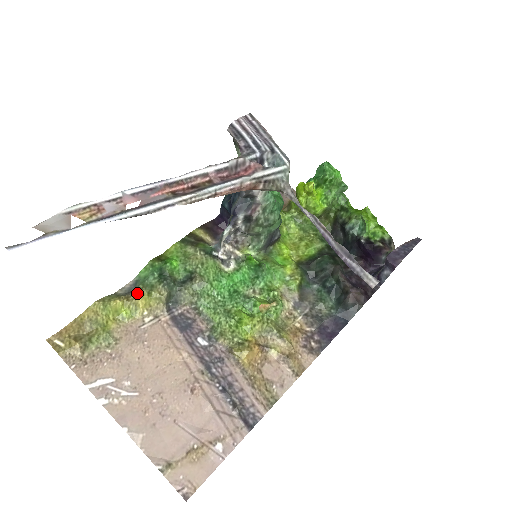
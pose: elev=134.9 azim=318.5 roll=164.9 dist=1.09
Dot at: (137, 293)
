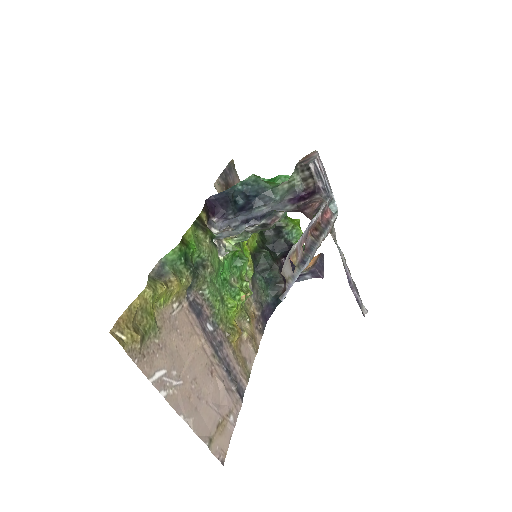
Dot at: (174, 280)
